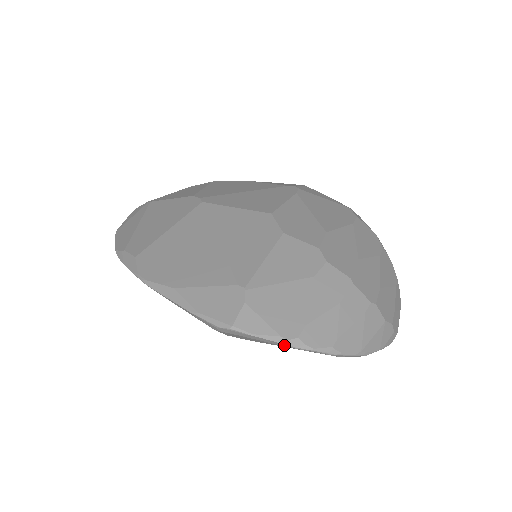
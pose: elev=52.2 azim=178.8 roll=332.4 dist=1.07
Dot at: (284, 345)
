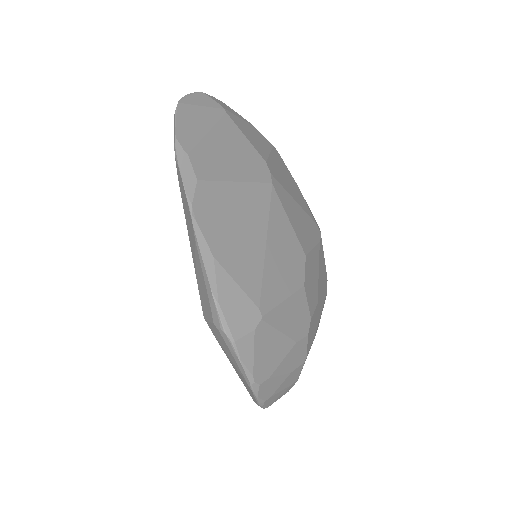
Dot at: (248, 382)
